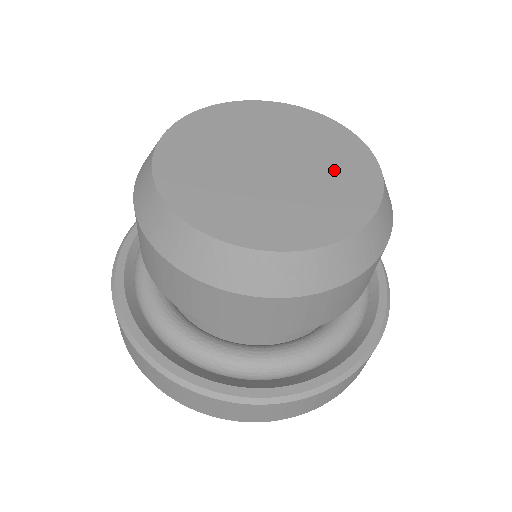
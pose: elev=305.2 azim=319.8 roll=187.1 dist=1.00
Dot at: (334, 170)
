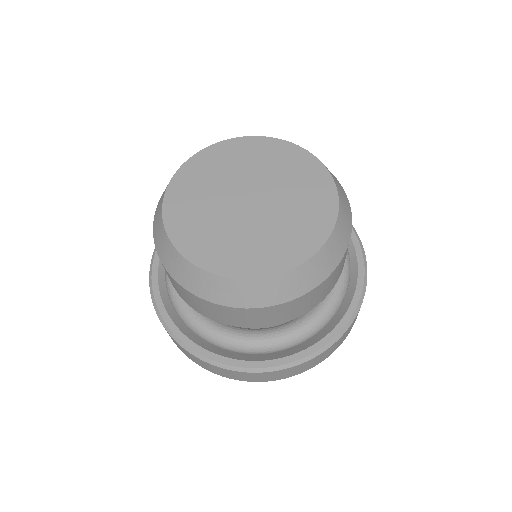
Dot at: (289, 176)
